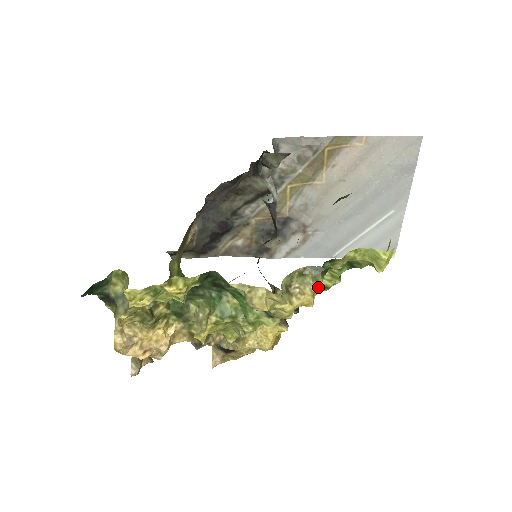
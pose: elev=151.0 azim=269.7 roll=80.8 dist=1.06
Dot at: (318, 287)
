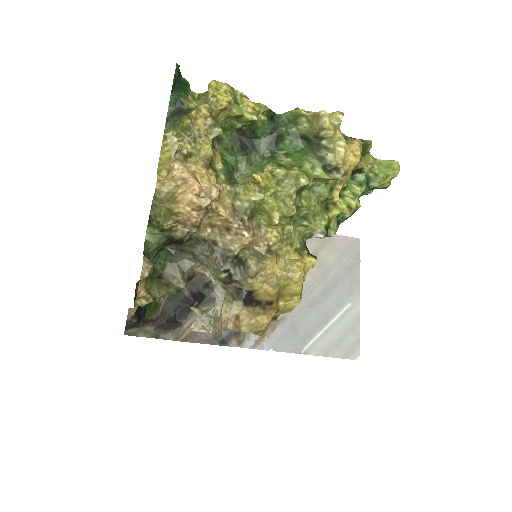
Dot at: (361, 145)
